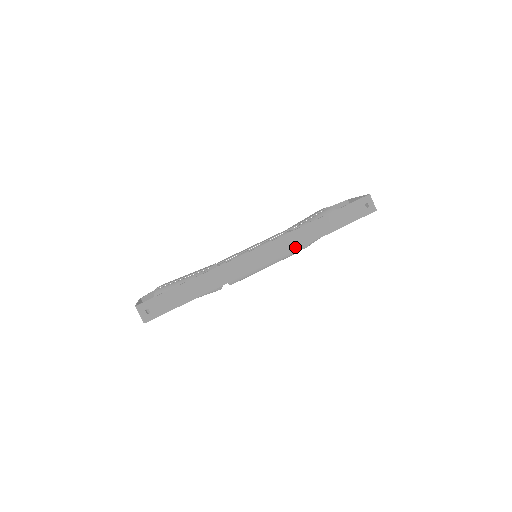
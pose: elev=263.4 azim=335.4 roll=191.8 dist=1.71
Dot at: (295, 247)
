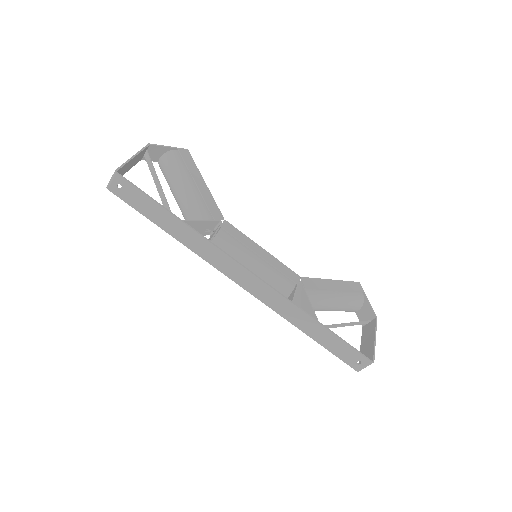
Dot at: (274, 308)
